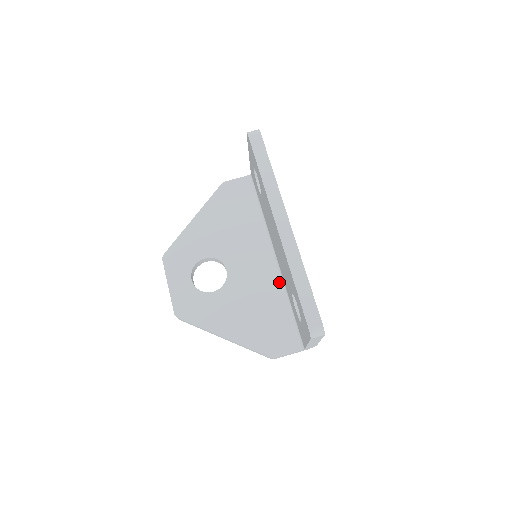
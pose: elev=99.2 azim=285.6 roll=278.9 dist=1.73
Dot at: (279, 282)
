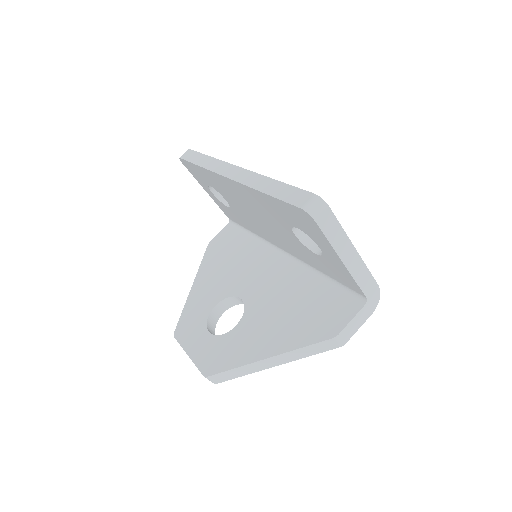
Dot at: (300, 268)
